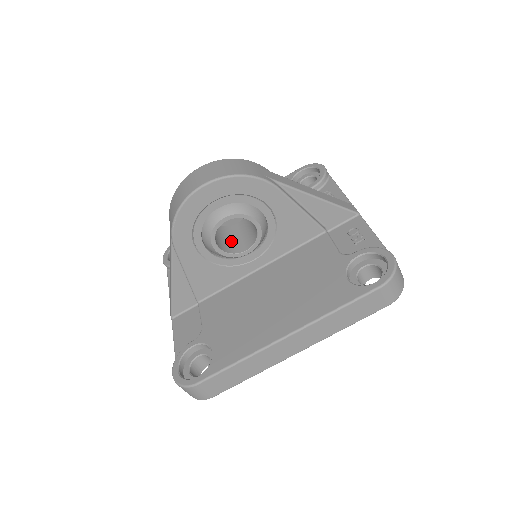
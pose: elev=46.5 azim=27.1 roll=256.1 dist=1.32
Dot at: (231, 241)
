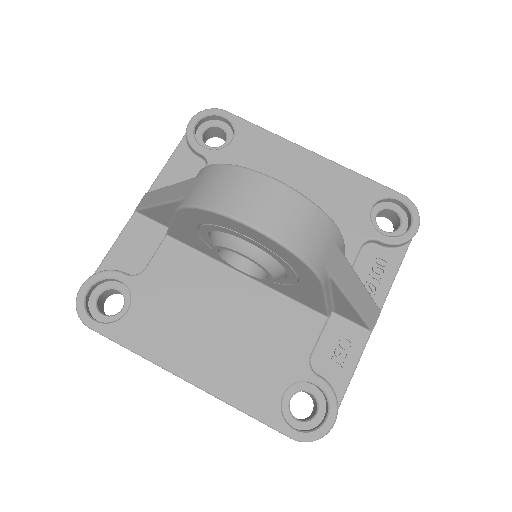
Dot at: occluded
